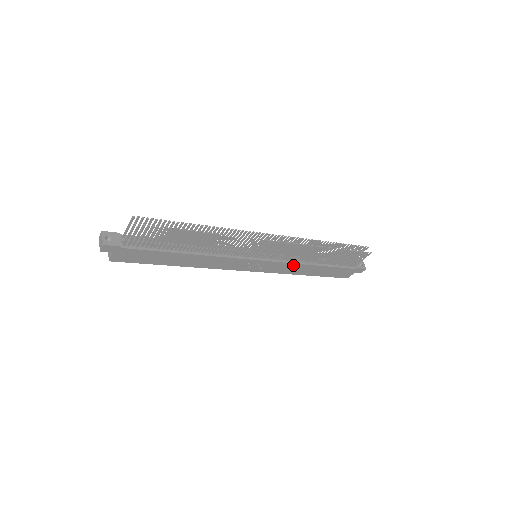
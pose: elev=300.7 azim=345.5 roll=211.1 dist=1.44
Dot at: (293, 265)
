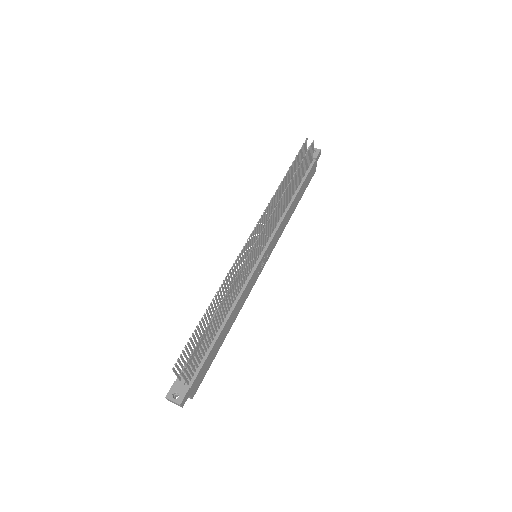
Dot at: (281, 224)
